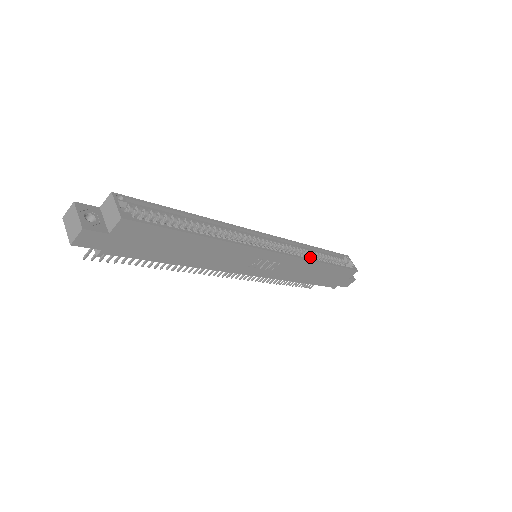
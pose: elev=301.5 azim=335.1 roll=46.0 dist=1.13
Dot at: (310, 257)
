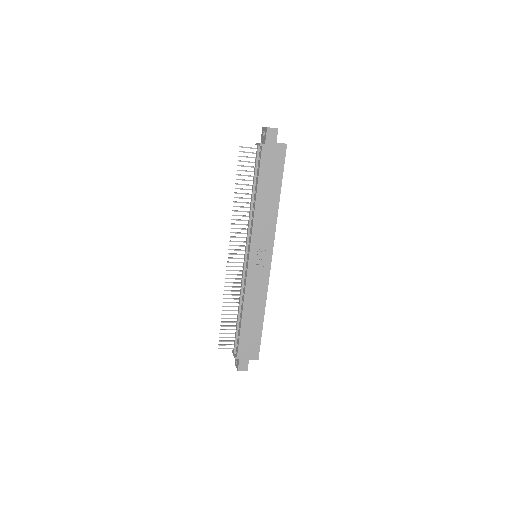
Dot at: occluded
